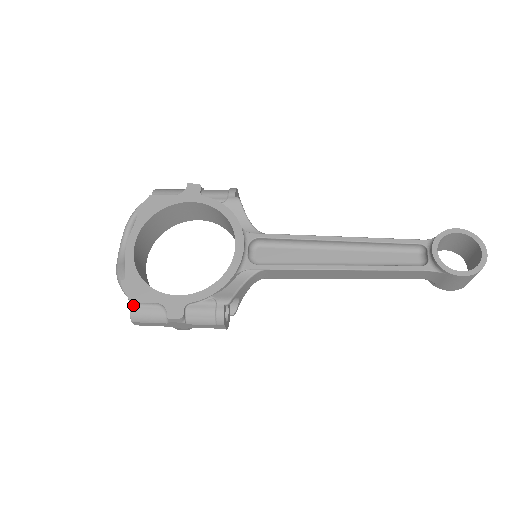
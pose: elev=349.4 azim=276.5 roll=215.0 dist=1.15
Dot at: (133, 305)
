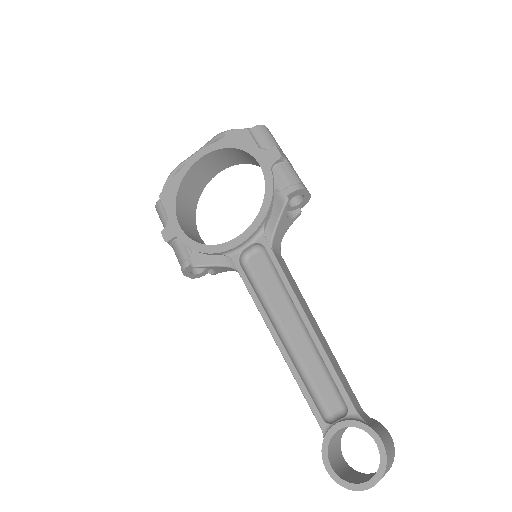
Dot at: (160, 200)
